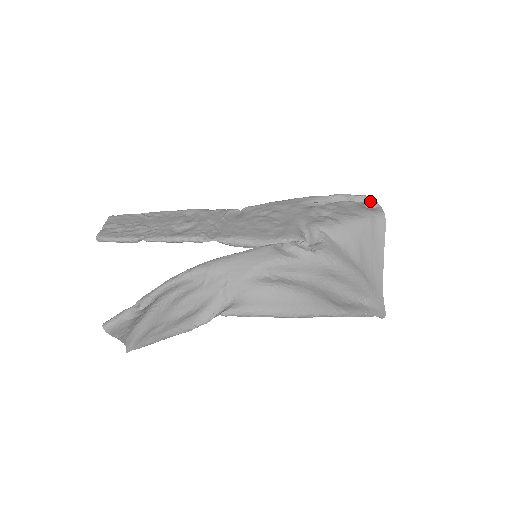
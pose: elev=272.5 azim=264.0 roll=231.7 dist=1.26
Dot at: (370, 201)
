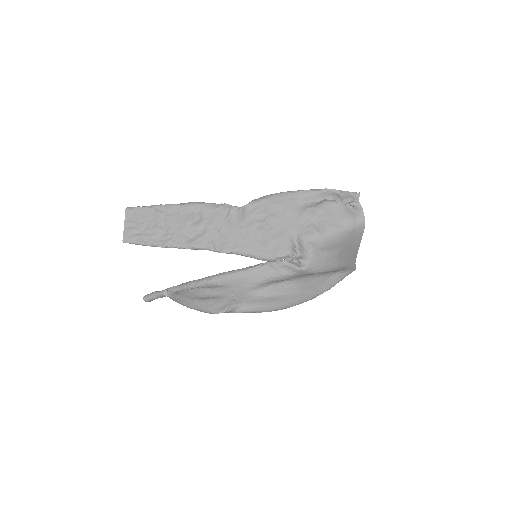
Dot at: (355, 204)
